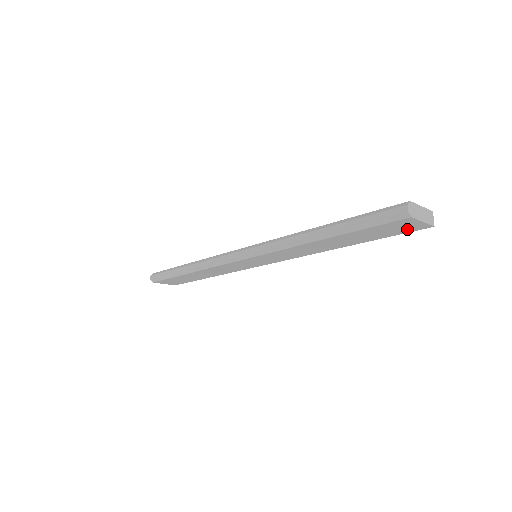
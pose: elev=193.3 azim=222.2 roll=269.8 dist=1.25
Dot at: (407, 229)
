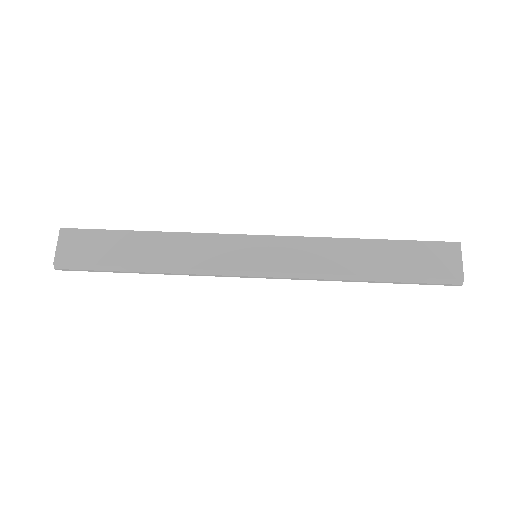
Dot at: occluded
